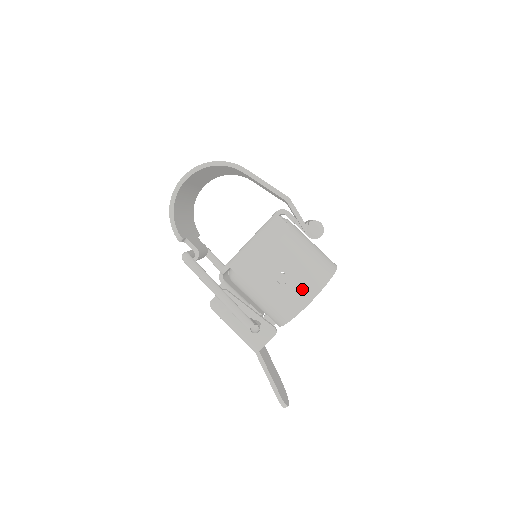
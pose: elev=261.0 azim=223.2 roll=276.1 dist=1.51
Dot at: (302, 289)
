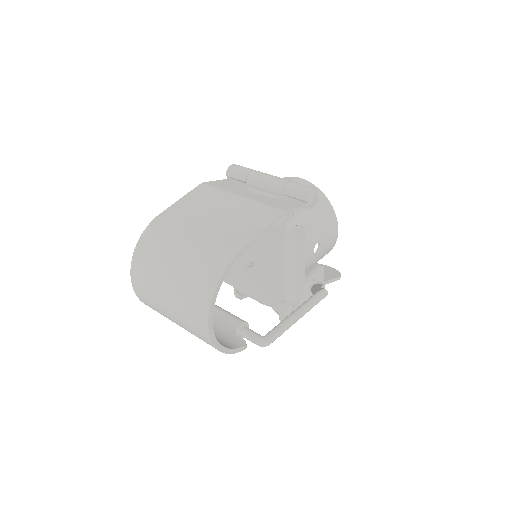
Dot at: (330, 234)
